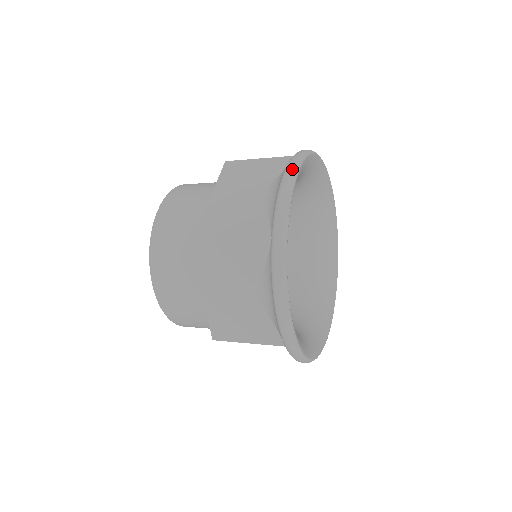
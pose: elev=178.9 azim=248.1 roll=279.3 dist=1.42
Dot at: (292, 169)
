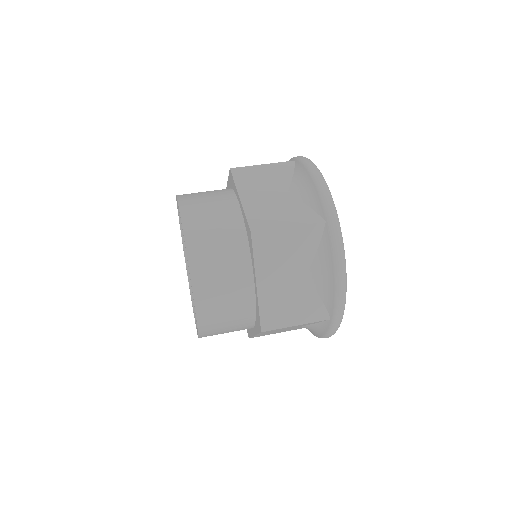
Dot at: (343, 264)
